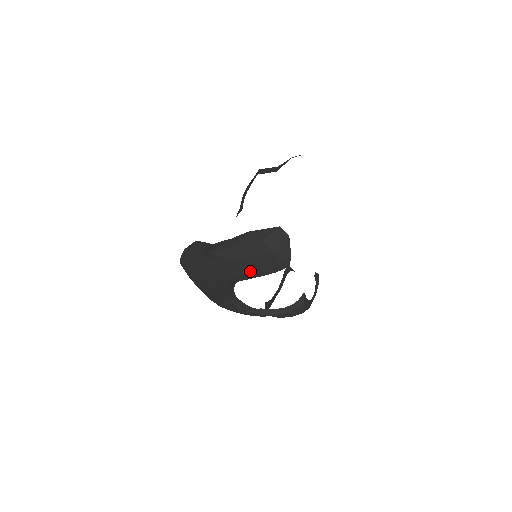
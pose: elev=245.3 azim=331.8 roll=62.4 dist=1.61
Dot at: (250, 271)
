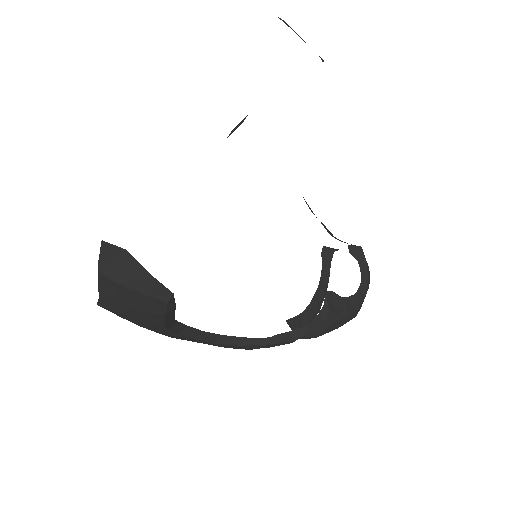
Dot at: (143, 317)
